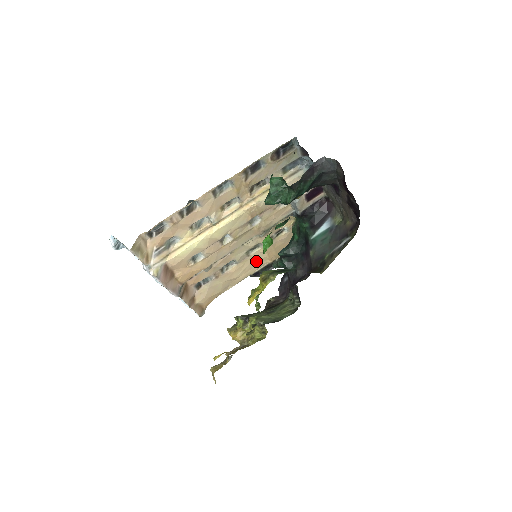
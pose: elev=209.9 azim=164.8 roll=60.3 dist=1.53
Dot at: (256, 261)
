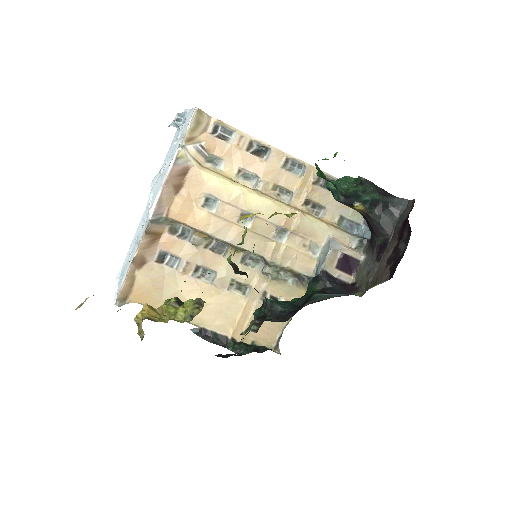
Dot at: (225, 310)
